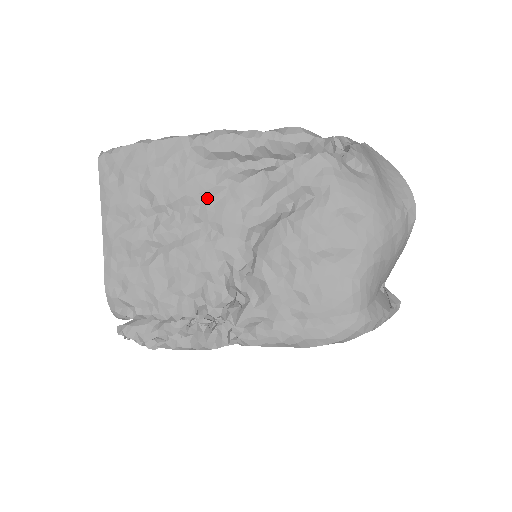
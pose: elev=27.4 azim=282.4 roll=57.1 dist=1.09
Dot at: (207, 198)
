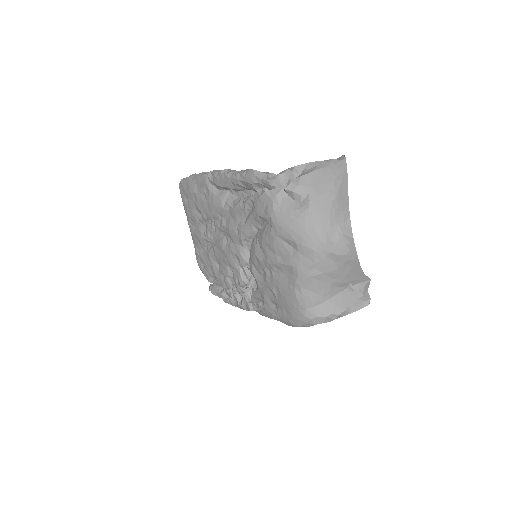
Dot at: (222, 216)
